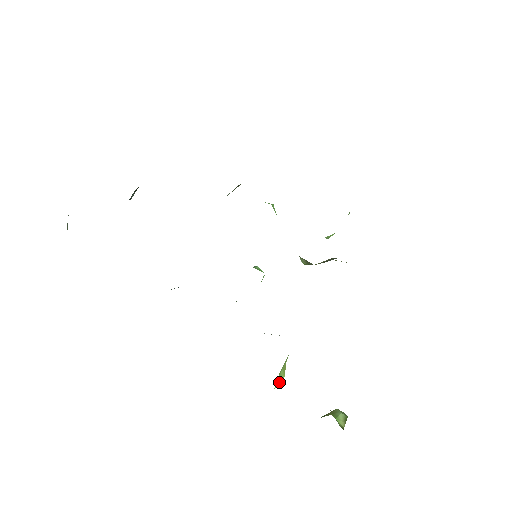
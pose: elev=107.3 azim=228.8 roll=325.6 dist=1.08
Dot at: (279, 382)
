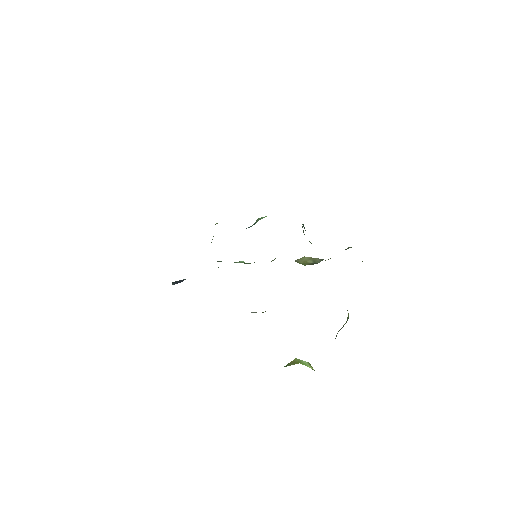
Dot at: occluded
